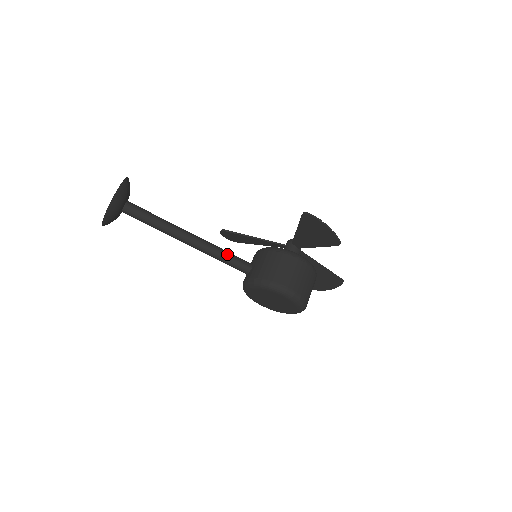
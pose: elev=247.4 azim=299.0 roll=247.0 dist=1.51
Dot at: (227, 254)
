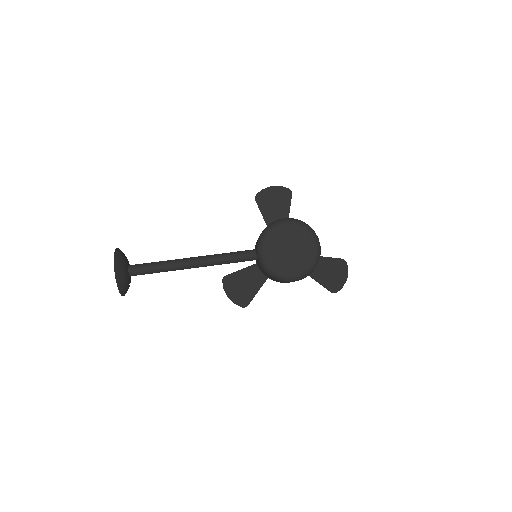
Dot at: (230, 253)
